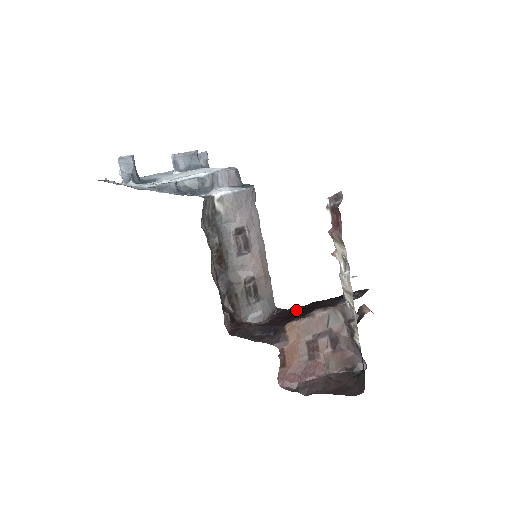
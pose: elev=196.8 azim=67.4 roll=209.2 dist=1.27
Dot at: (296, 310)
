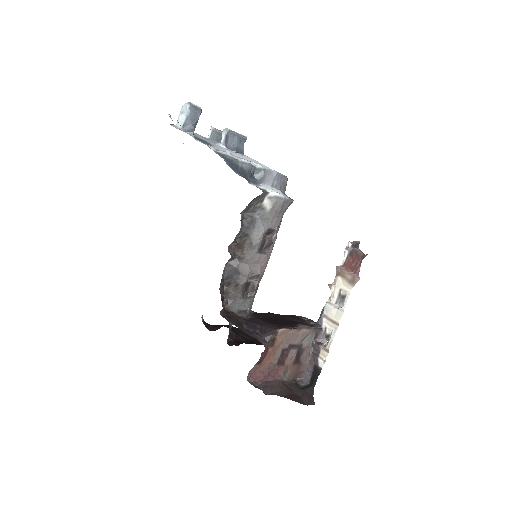
Dot at: (267, 316)
